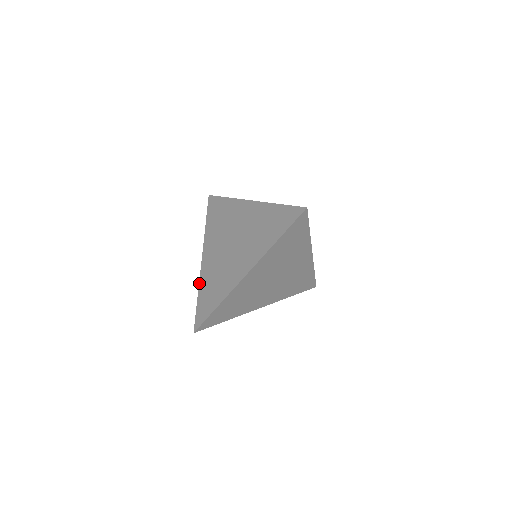
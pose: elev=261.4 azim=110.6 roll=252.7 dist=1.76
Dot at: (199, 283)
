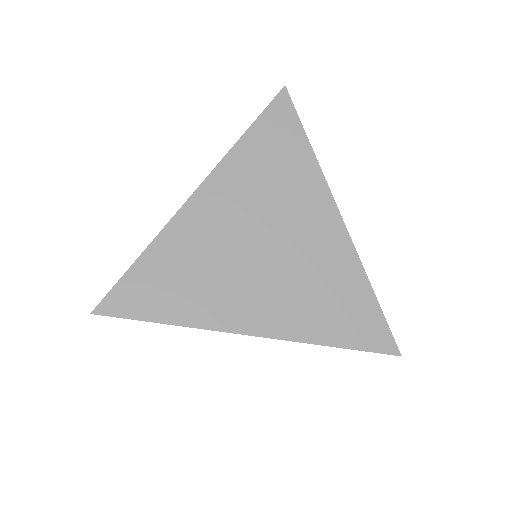
Dot at: (160, 234)
